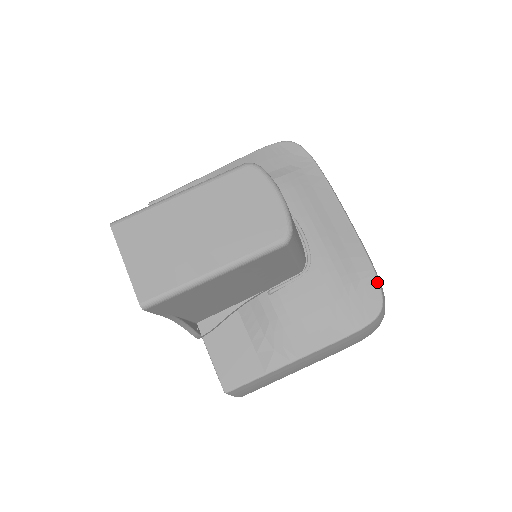
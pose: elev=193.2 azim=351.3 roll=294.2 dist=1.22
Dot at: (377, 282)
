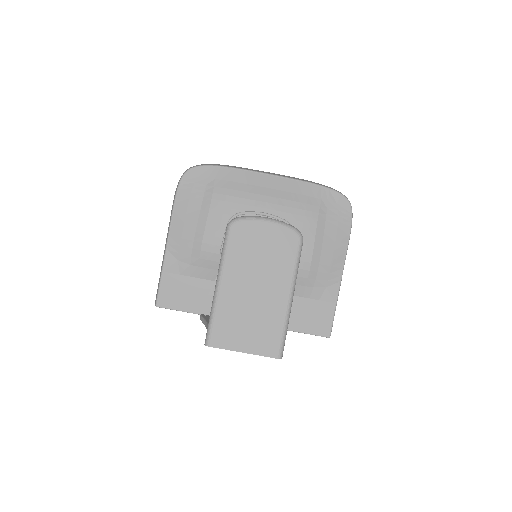
Dot at: (330, 190)
